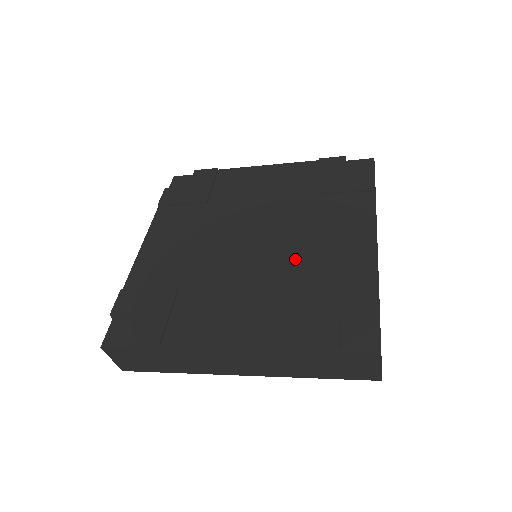
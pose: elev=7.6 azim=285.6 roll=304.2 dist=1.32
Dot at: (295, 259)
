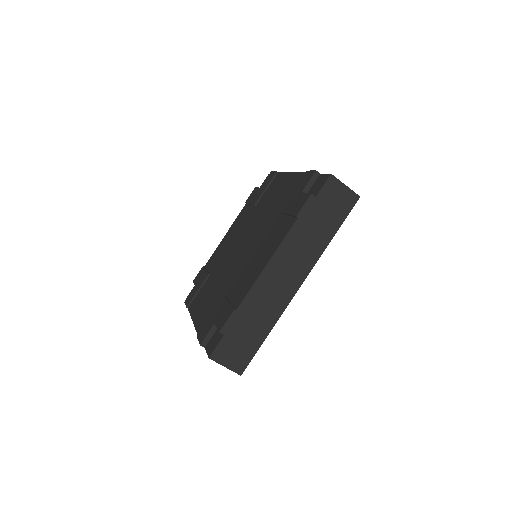
Dot at: (238, 271)
